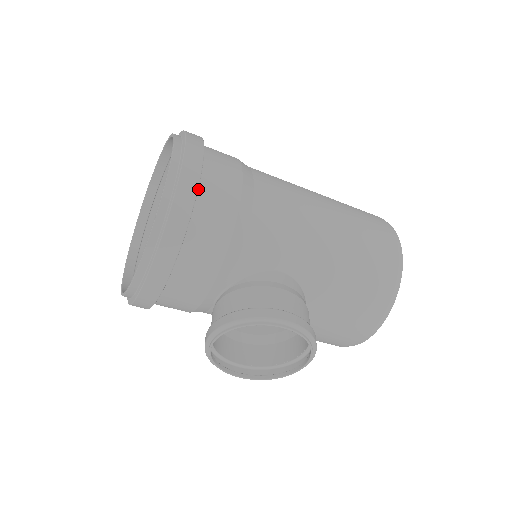
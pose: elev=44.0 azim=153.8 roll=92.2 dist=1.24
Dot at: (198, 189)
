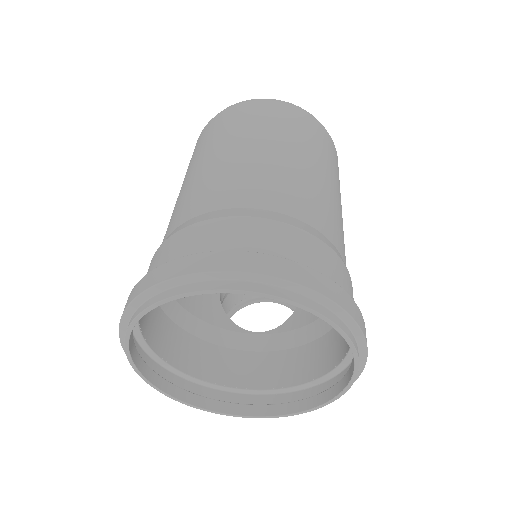
Dot at: (344, 360)
